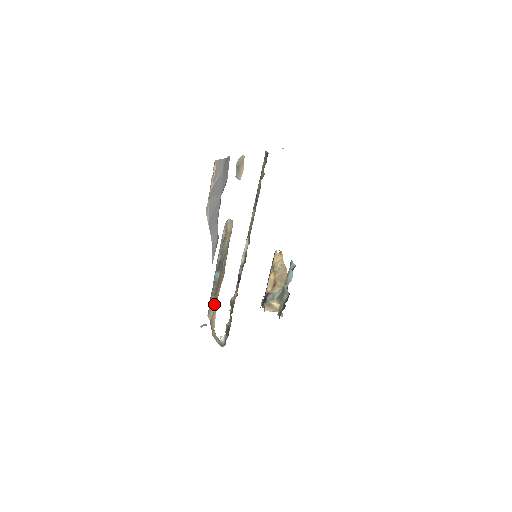
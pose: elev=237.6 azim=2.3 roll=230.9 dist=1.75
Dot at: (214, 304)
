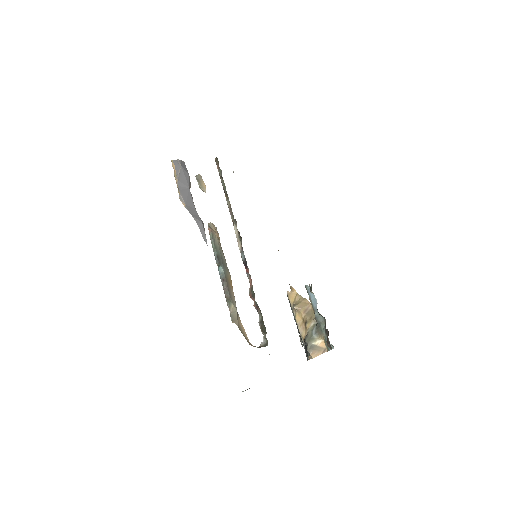
Dot at: (234, 307)
